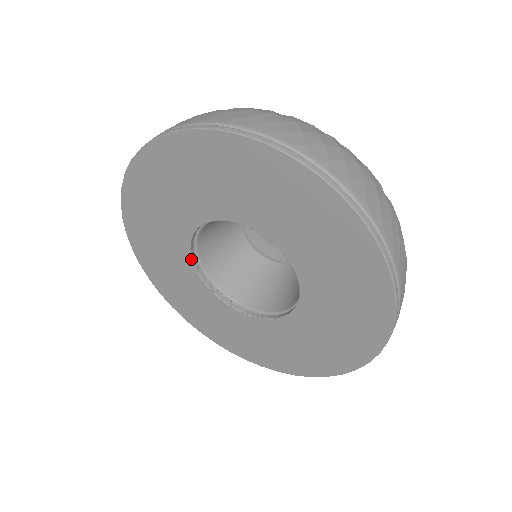
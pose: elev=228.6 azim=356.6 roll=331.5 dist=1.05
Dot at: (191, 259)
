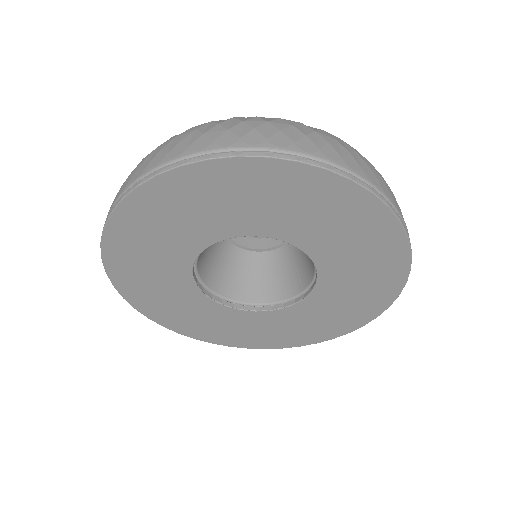
Dot at: (209, 298)
